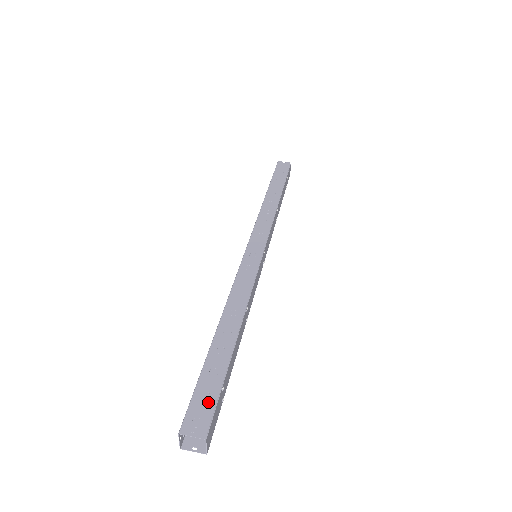
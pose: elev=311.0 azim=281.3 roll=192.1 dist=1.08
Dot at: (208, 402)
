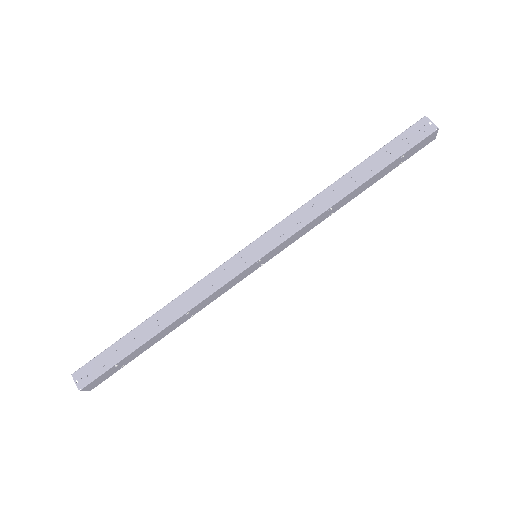
Dot at: (99, 369)
